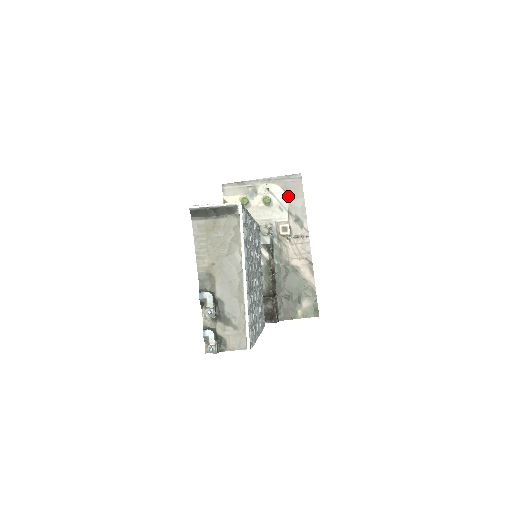
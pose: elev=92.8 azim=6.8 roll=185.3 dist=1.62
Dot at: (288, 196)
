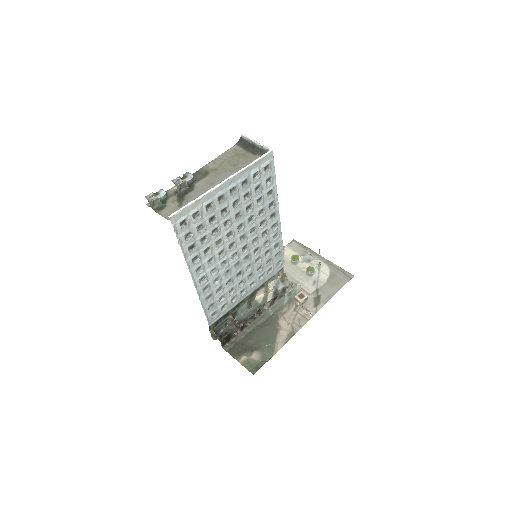
Dot at: (329, 280)
